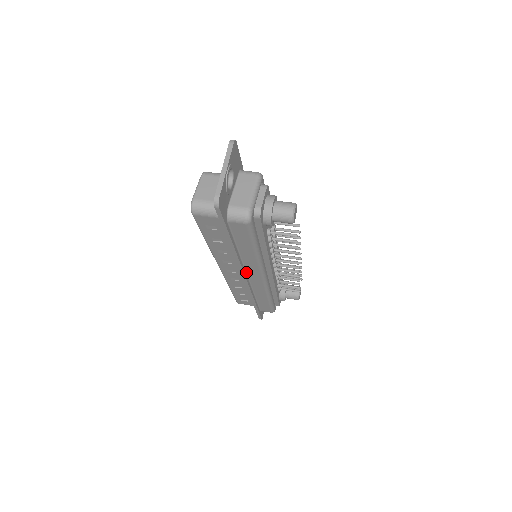
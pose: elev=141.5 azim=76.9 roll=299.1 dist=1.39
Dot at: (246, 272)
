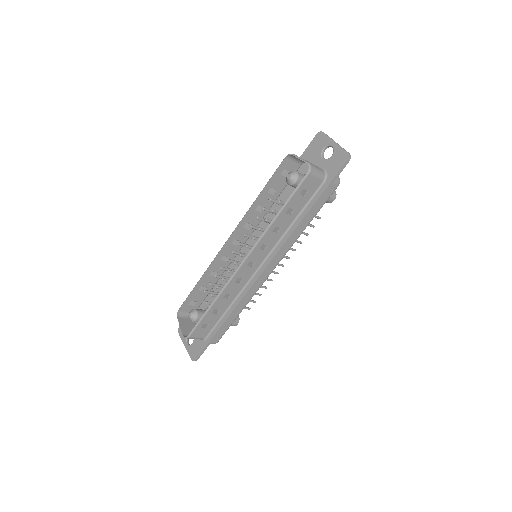
Dot at: (271, 259)
